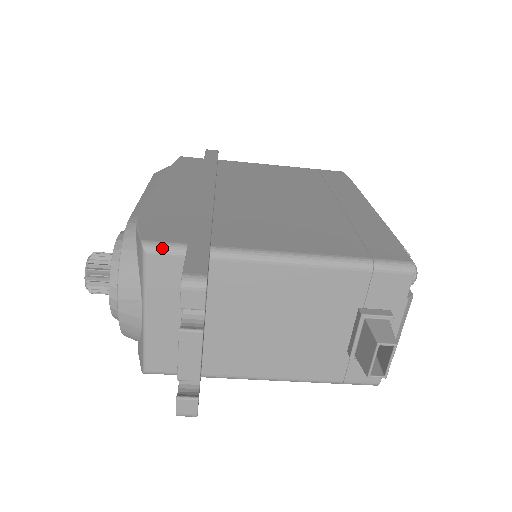
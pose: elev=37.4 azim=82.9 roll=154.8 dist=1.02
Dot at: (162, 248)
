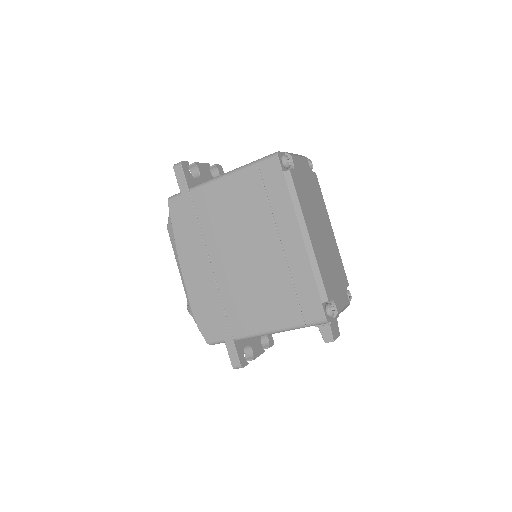
Dot at: occluded
